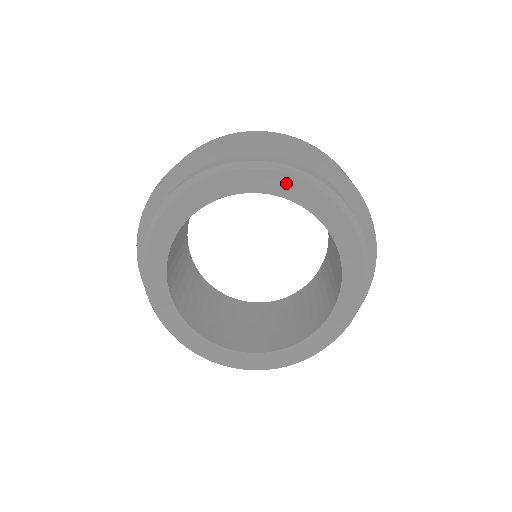
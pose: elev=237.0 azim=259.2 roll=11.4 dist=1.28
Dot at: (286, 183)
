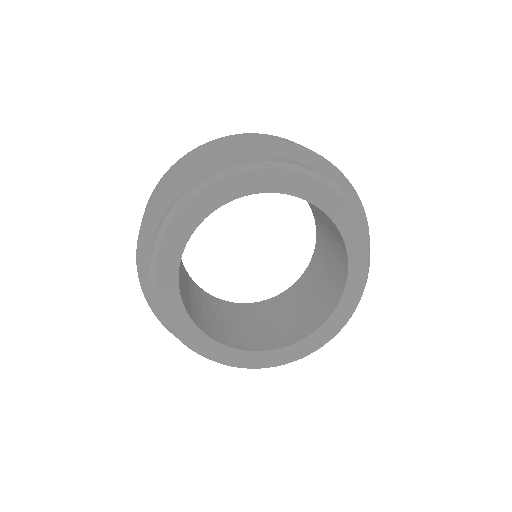
Dot at: (278, 178)
